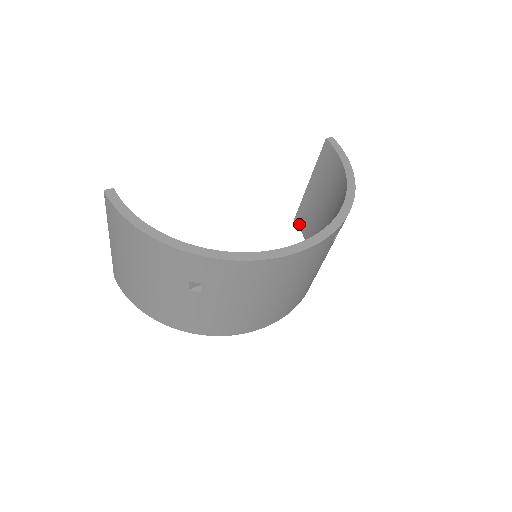
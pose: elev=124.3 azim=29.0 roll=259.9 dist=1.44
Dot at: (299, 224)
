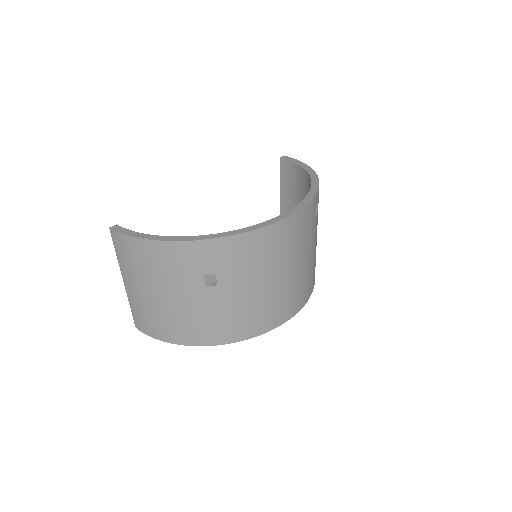
Dot at: occluded
